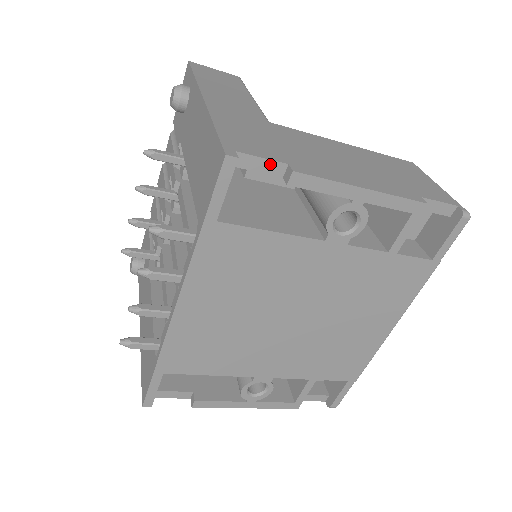
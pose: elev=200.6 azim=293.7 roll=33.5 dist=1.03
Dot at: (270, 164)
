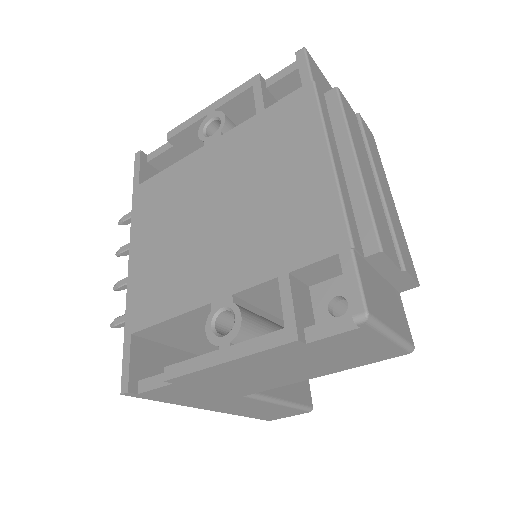
Dot at: (165, 146)
